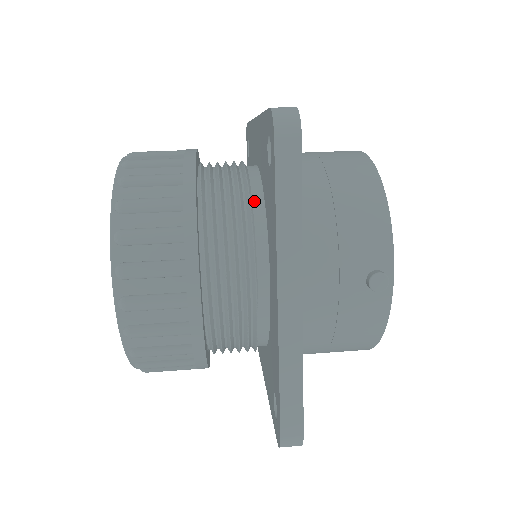
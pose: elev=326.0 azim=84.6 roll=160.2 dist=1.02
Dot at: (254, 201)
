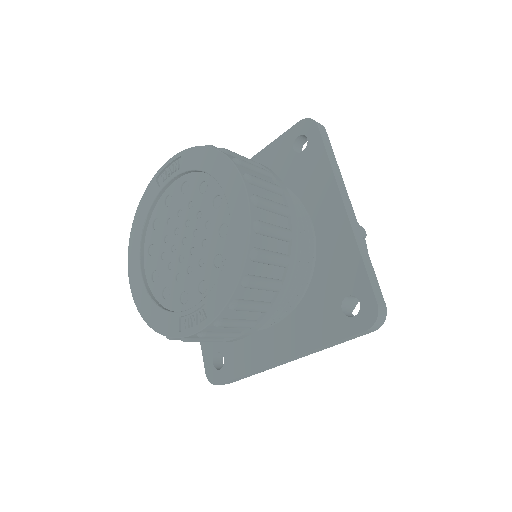
Dot at: occluded
